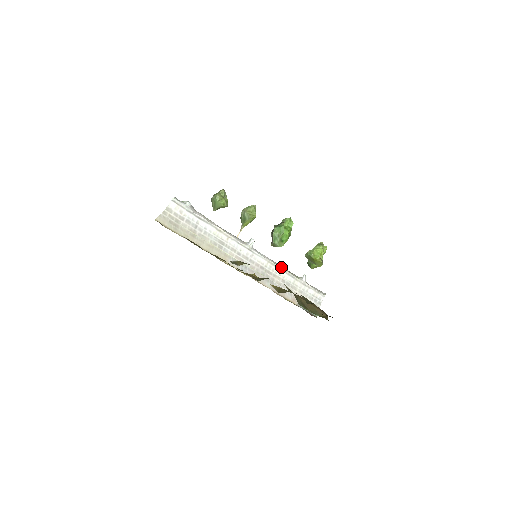
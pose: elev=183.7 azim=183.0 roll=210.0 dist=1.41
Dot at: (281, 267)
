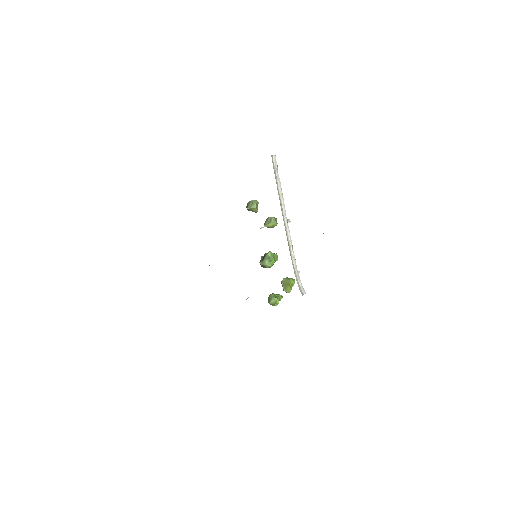
Dot at: (293, 252)
